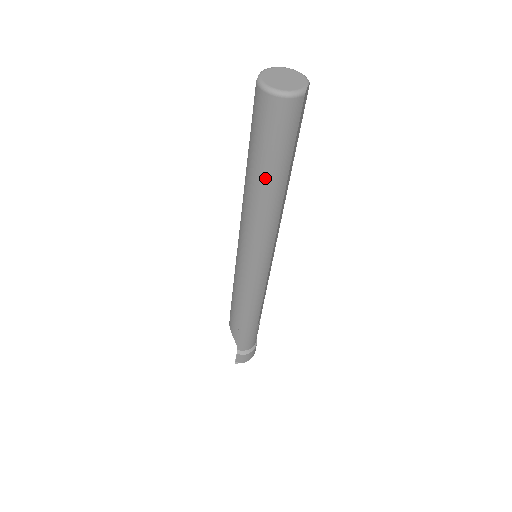
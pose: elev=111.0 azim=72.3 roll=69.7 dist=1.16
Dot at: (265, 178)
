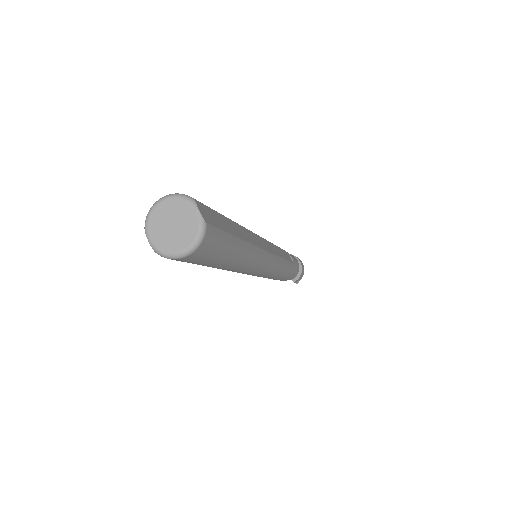
Dot at: (228, 264)
